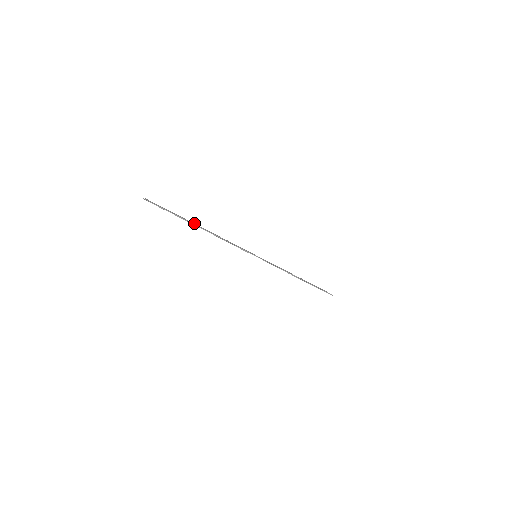
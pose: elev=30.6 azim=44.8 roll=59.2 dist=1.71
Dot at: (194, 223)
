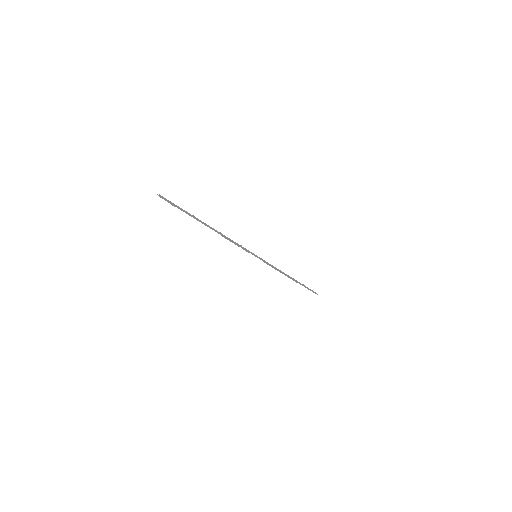
Dot at: occluded
